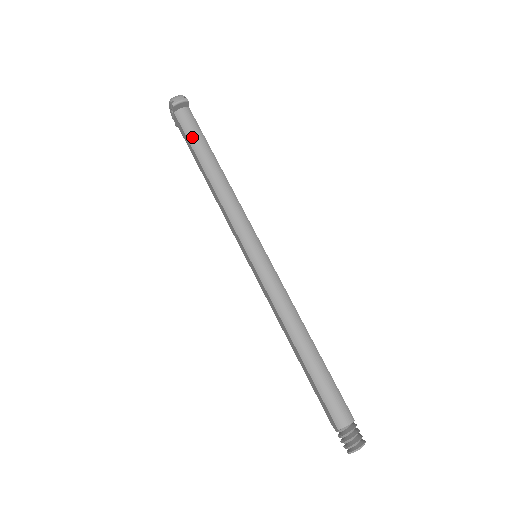
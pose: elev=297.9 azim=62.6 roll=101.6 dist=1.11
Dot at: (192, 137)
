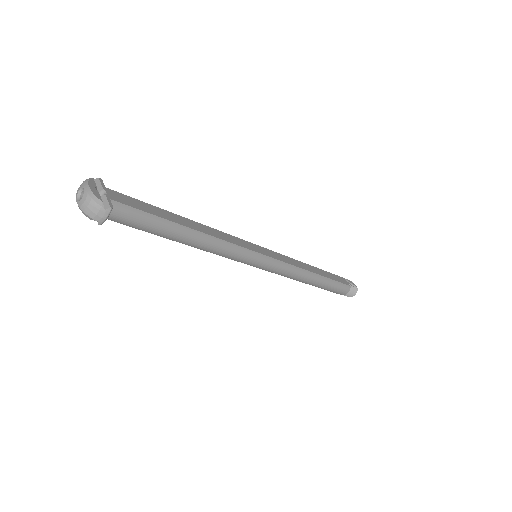
Dot at: (143, 228)
